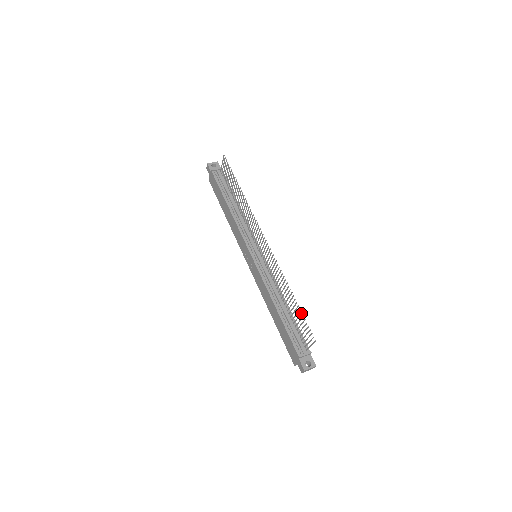
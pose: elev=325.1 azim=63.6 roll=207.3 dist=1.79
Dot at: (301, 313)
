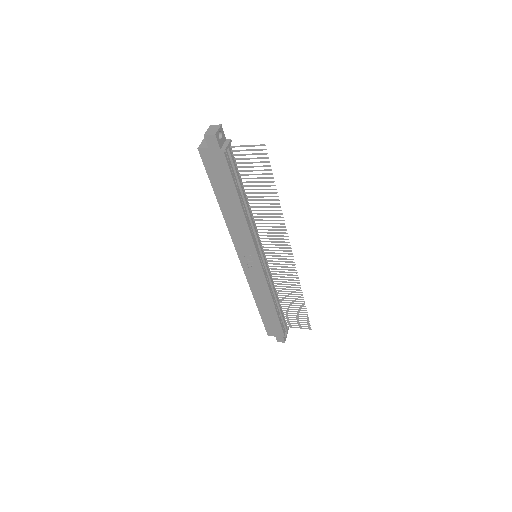
Dot at: occluded
